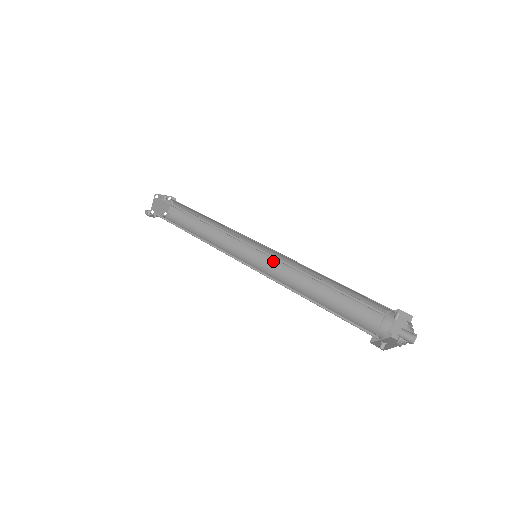
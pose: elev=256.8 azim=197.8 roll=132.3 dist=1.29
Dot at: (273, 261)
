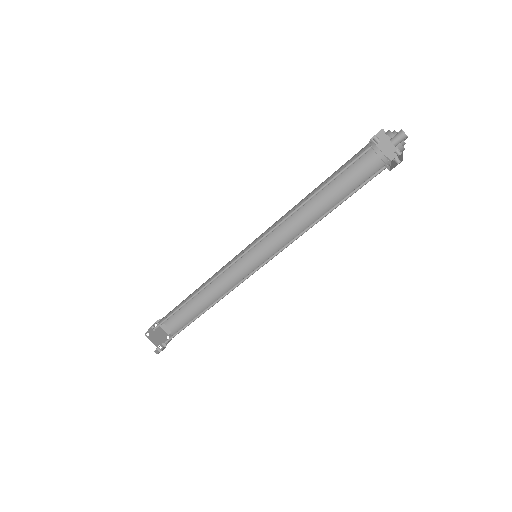
Dot at: (269, 244)
